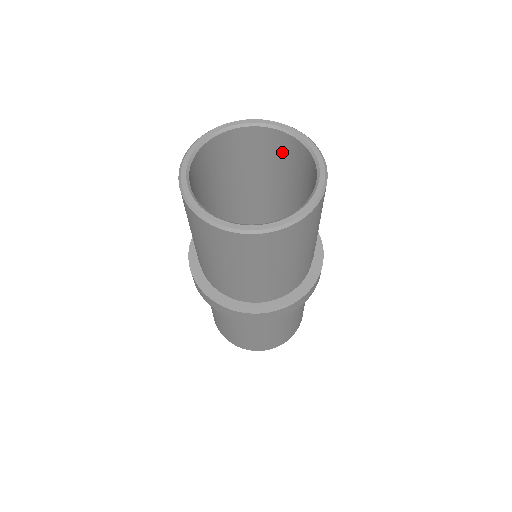
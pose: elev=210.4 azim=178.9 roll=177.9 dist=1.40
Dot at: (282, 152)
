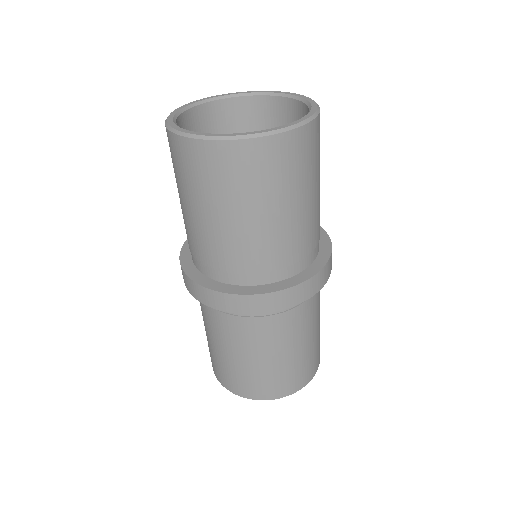
Dot at: (240, 125)
